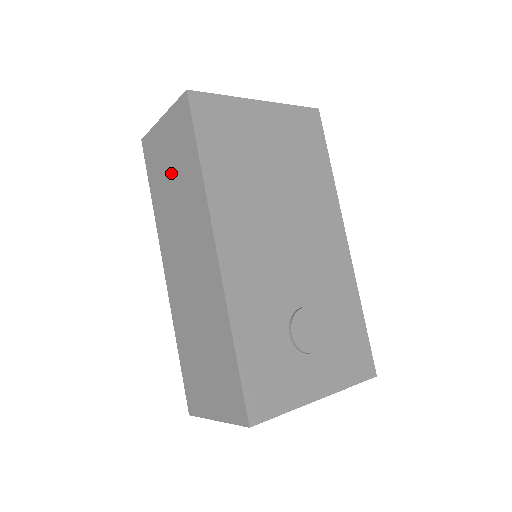
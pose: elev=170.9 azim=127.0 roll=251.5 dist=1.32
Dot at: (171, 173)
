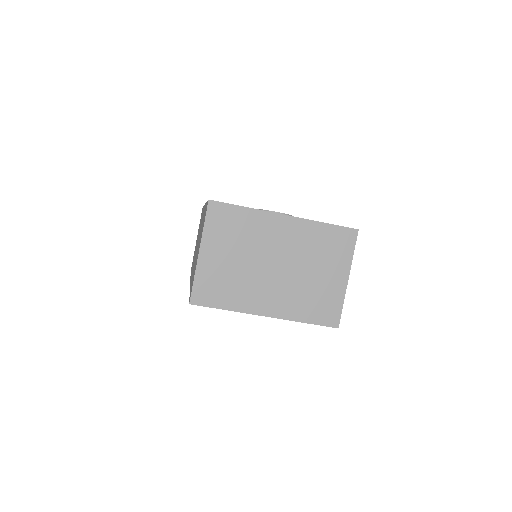
Dot at: occluded
